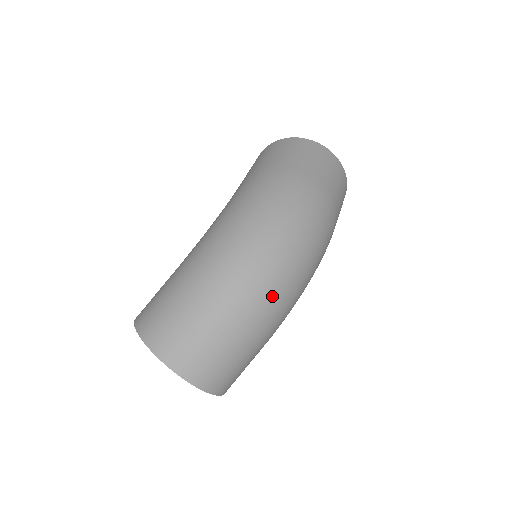
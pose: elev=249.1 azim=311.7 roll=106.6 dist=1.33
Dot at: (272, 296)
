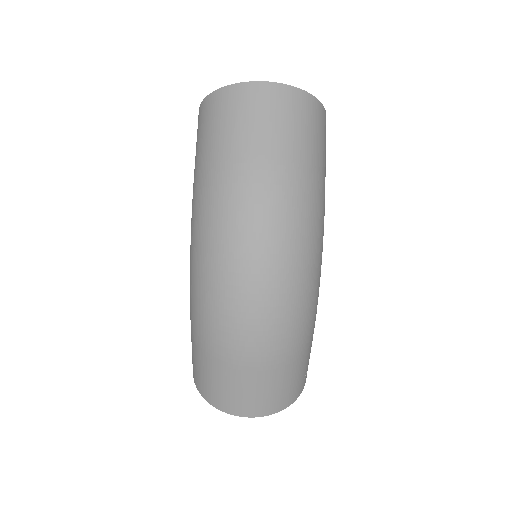
Dot at: (275, 328)
